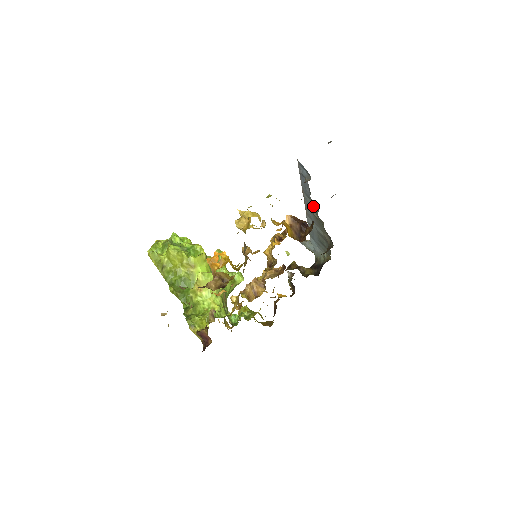
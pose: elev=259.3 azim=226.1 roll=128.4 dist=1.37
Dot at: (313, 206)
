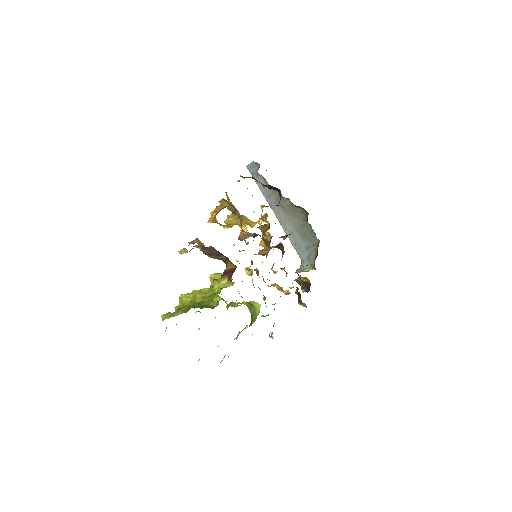
Dot at: (277, 197)
